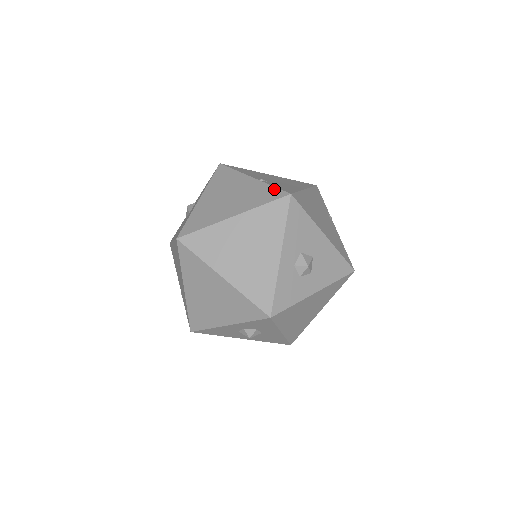
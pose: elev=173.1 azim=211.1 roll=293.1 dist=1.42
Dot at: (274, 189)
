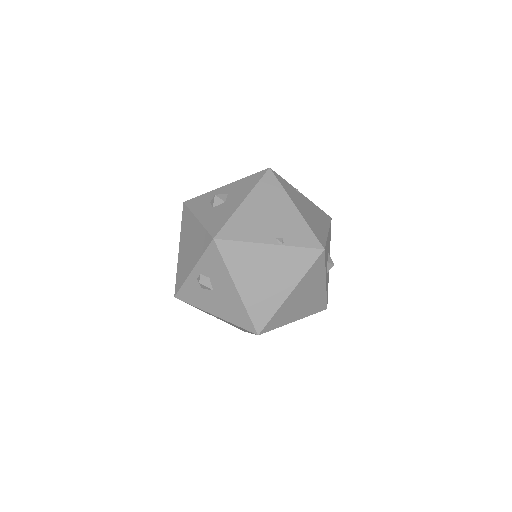
Dot at: (305, 250)
